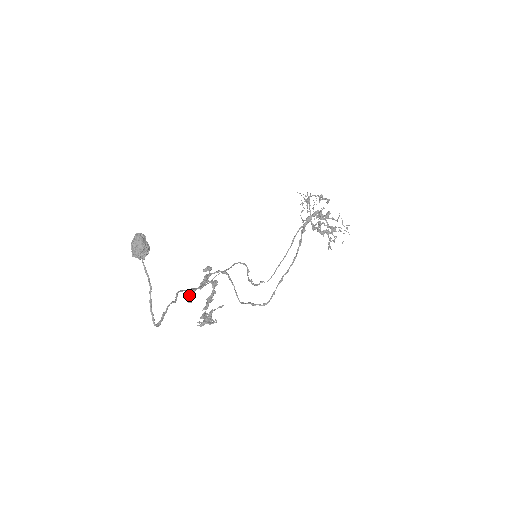
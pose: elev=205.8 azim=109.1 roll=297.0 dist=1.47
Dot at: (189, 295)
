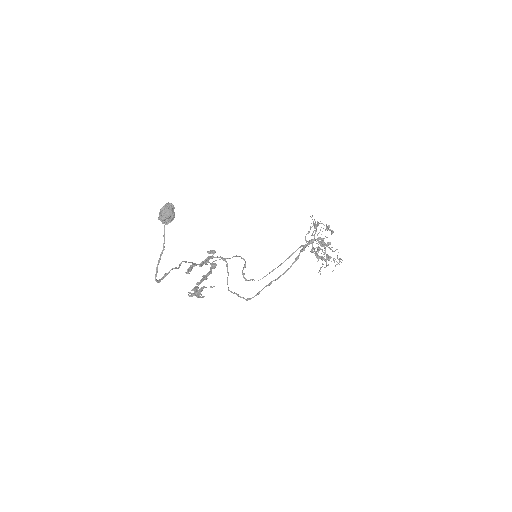
Dot at: (189, 267)
